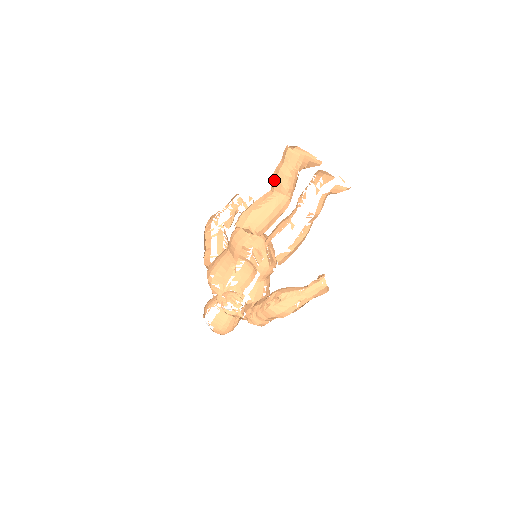
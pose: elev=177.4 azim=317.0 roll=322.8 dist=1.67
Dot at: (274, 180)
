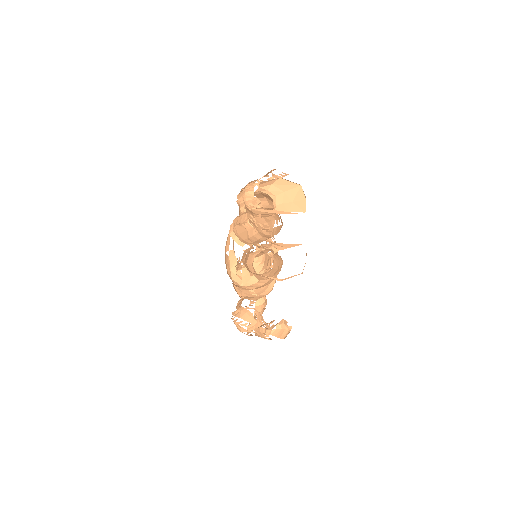
Dot at: occluded
